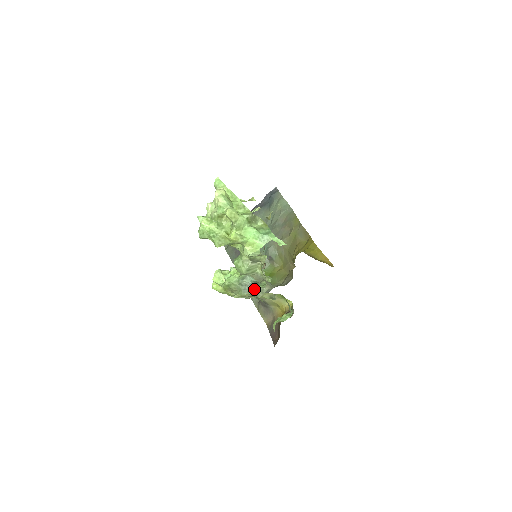
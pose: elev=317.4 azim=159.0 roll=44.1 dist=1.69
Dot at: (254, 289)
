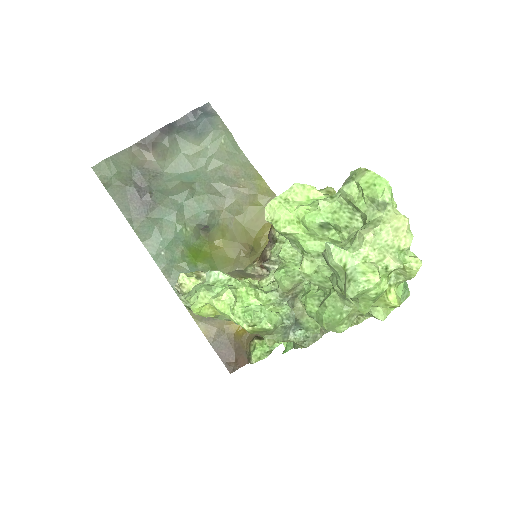
Dot at: (304, 335)
